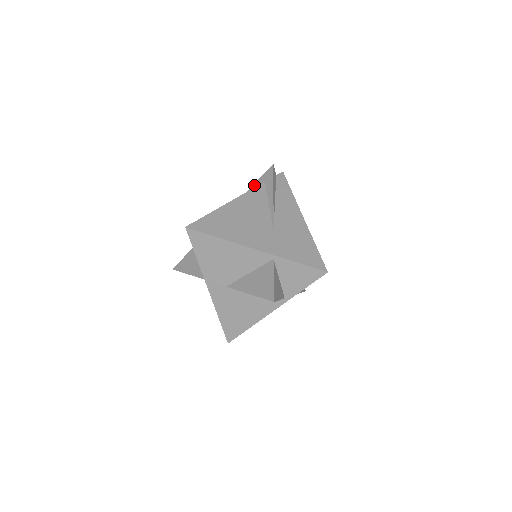
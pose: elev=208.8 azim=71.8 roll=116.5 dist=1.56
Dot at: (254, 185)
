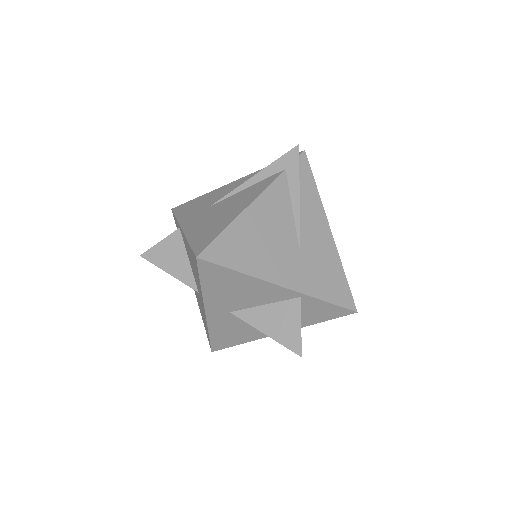
Dot at: (268, 168)
